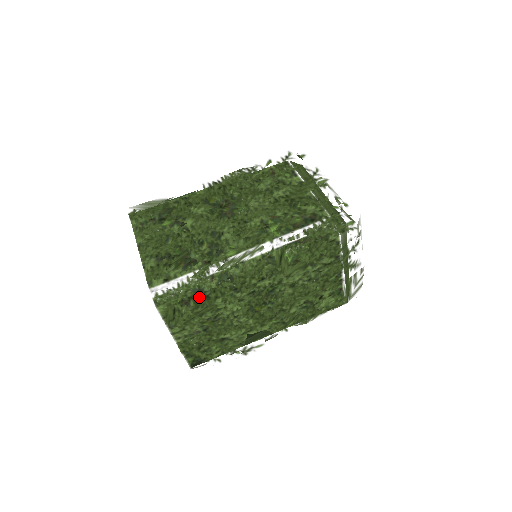
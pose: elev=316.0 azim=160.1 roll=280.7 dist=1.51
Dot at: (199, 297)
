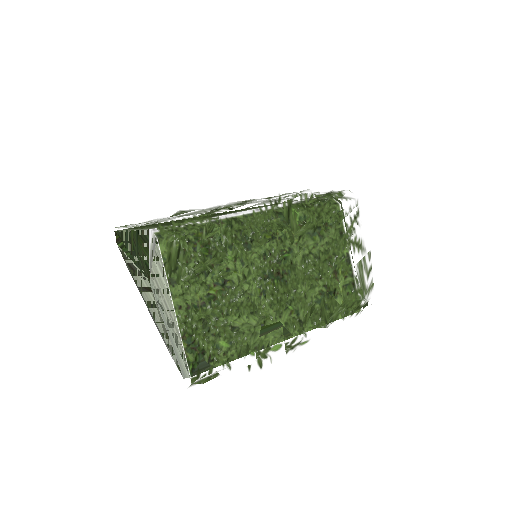
Dot at: (208, 234)
